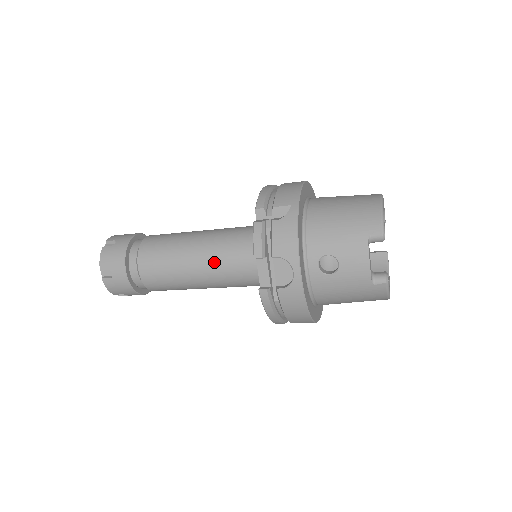
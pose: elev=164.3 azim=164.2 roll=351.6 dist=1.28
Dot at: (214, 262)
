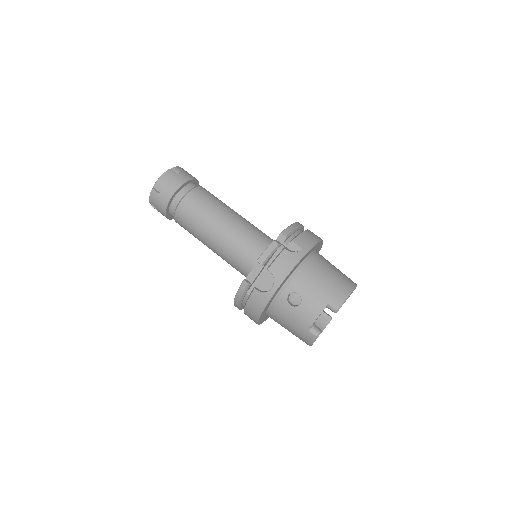
Dot at: (230, 239)
